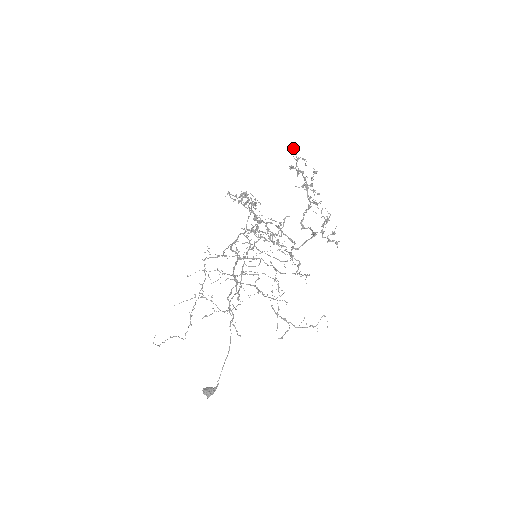
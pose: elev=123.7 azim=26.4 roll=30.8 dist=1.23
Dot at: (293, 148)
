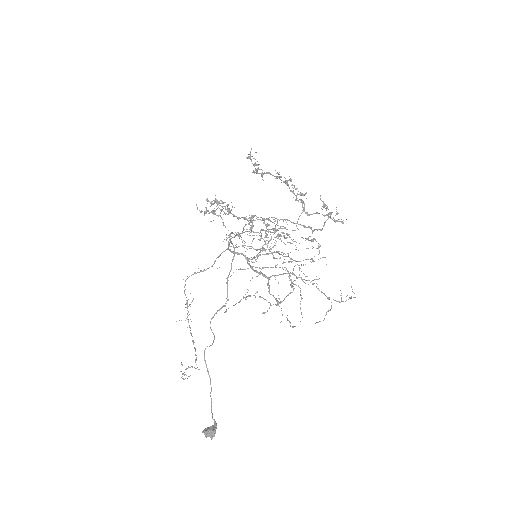
Dot at: (250, 154)
